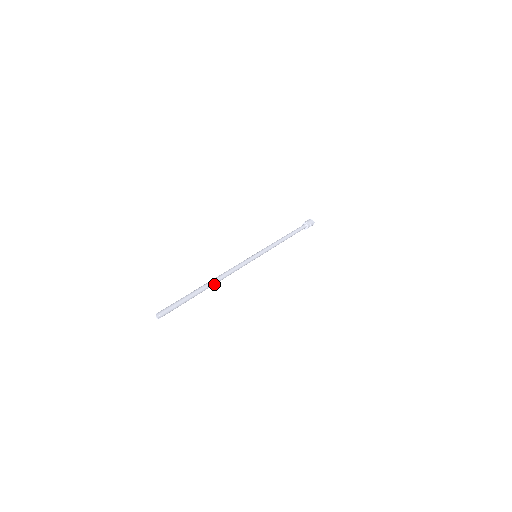
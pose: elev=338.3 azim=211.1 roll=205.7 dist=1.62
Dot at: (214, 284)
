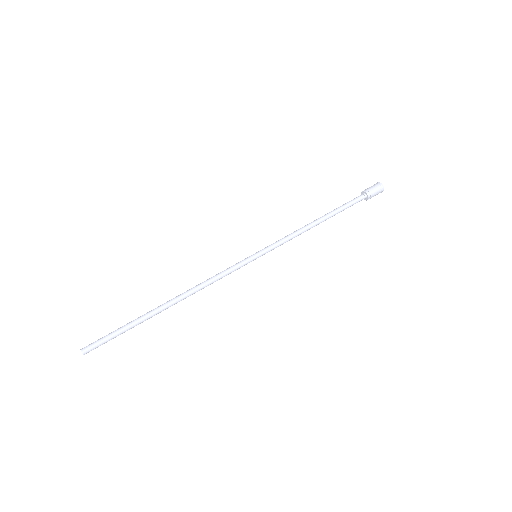
Dot at: (173, 303)
